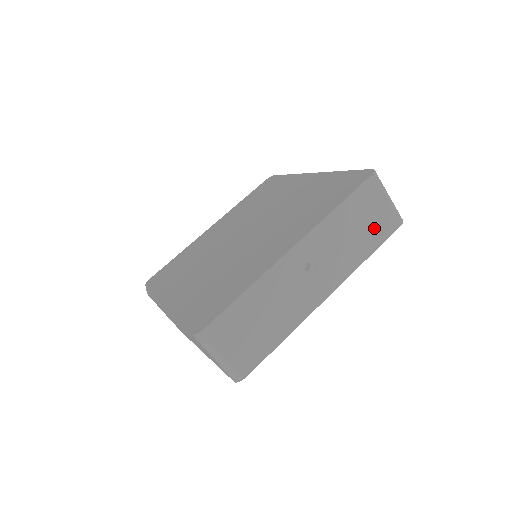
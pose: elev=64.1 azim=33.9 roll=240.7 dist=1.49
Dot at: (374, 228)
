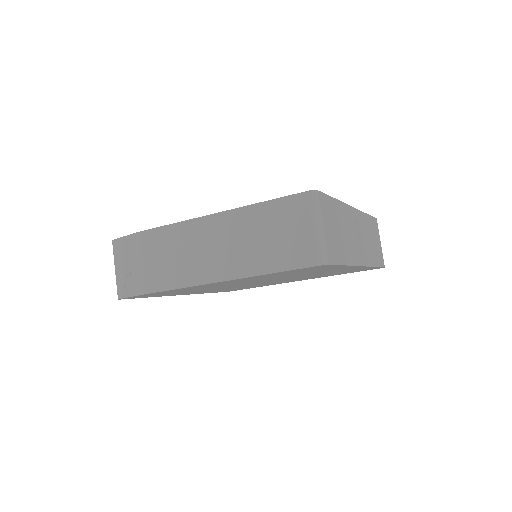
Dot at: (377, 251)
